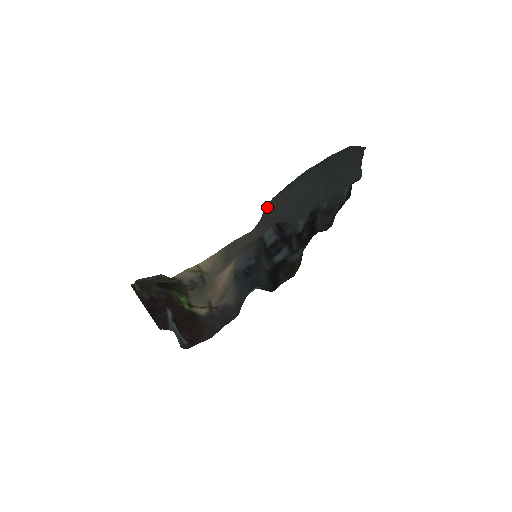
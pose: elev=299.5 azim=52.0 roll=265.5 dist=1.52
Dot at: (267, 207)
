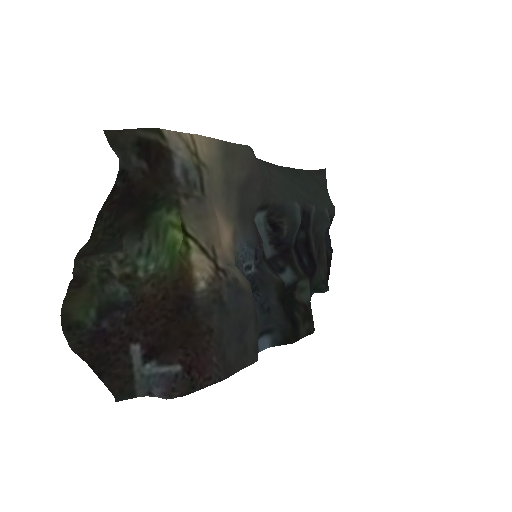
Dot at: occluded
